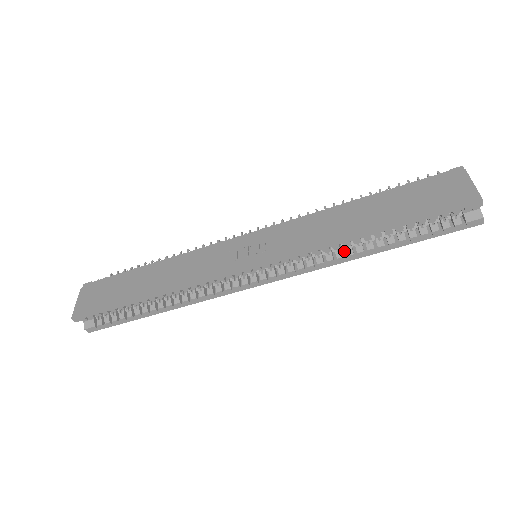
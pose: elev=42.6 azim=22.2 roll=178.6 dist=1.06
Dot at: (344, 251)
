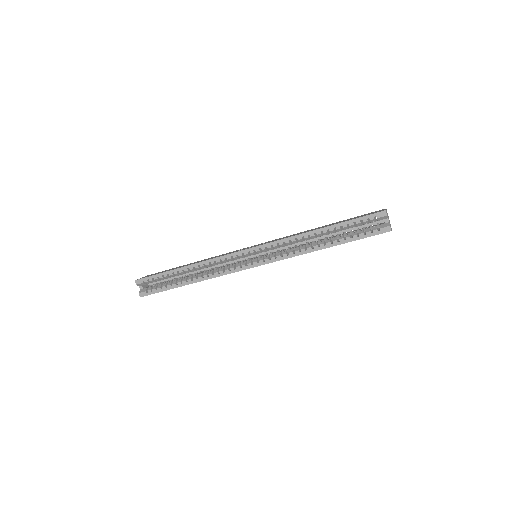
Dot at: occluded
